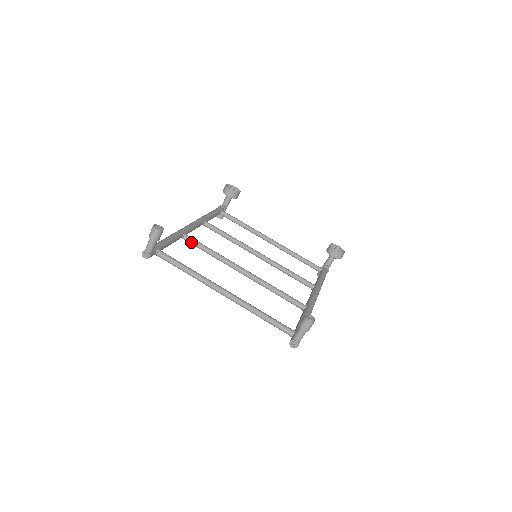
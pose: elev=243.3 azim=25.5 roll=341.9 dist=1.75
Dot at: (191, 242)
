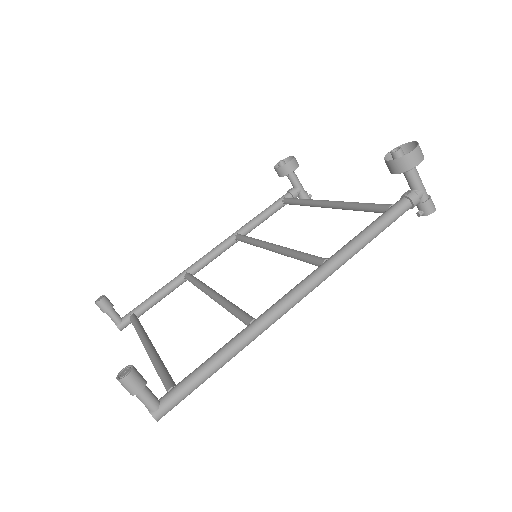
Dot at: occluded
